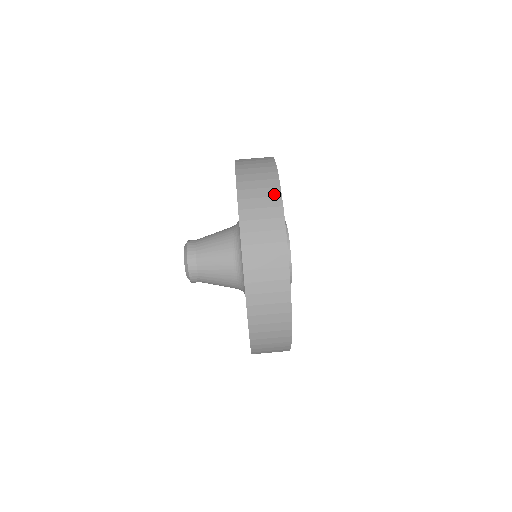
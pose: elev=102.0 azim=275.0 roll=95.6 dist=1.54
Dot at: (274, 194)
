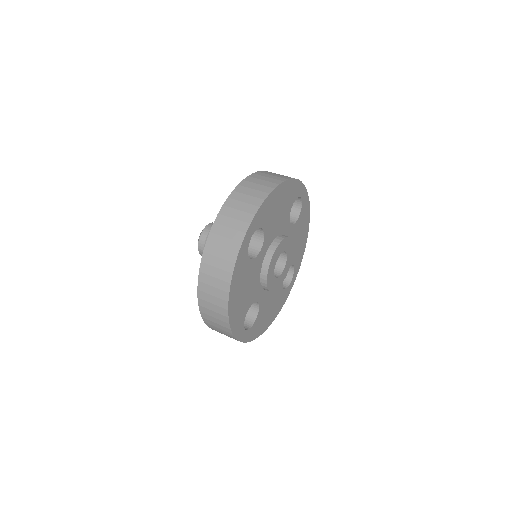
Dot at: (251, 211)
